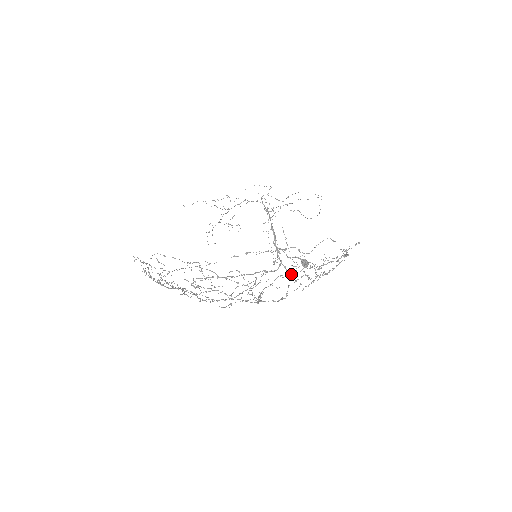
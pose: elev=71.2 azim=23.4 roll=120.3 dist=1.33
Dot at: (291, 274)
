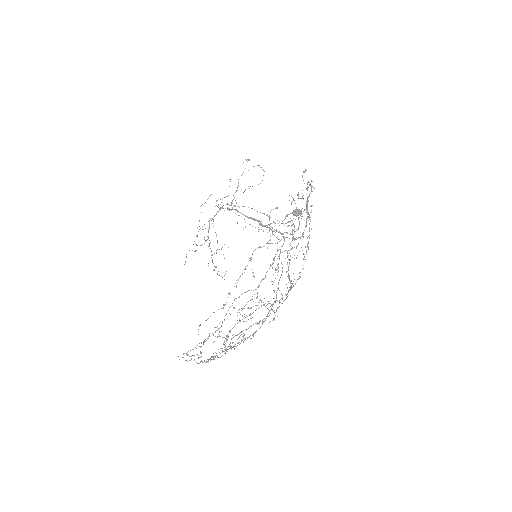
Dot at: (277, 265)
